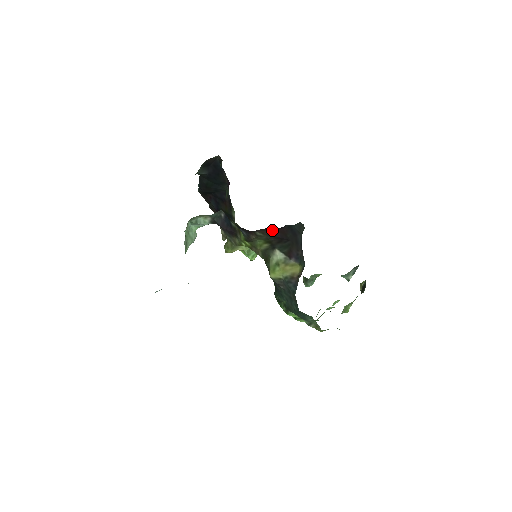
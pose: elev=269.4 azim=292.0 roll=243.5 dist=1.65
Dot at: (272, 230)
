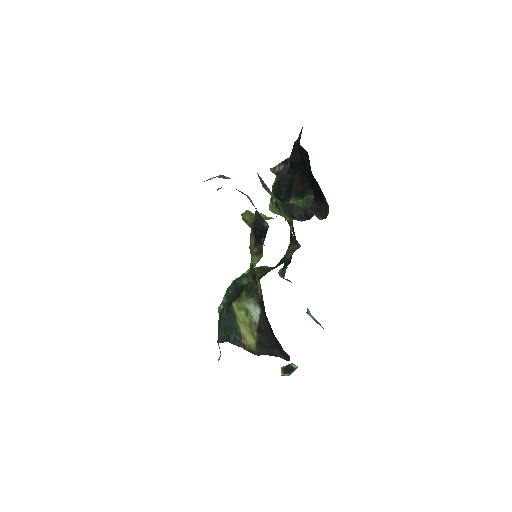
Dot at: occluded
